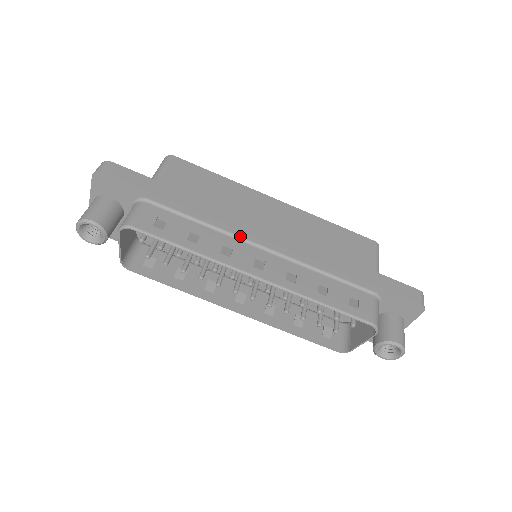
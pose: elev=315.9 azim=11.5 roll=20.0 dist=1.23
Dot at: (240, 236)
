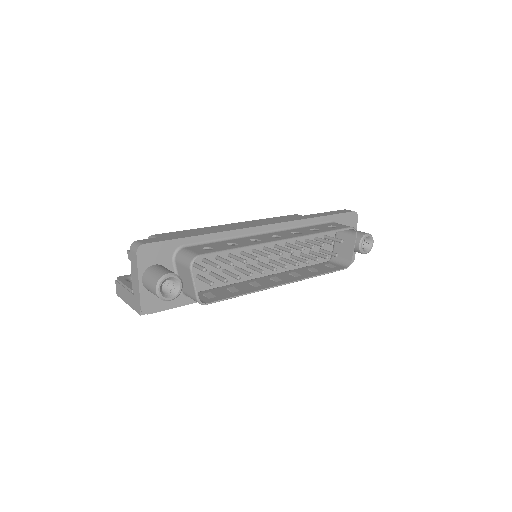
Dot at: (249, 234)
